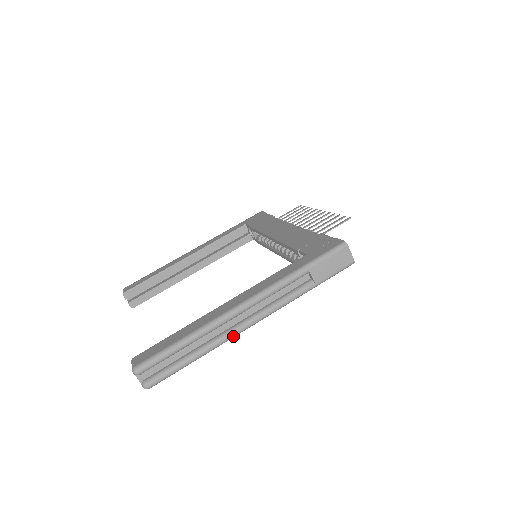
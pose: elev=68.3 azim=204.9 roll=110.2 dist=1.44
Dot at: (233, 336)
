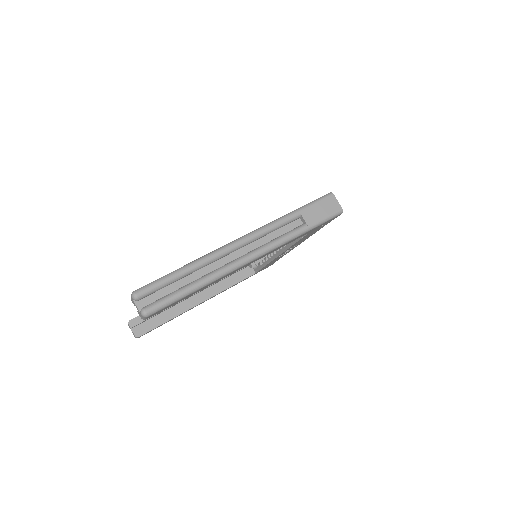
Dot at: (232, 269)
